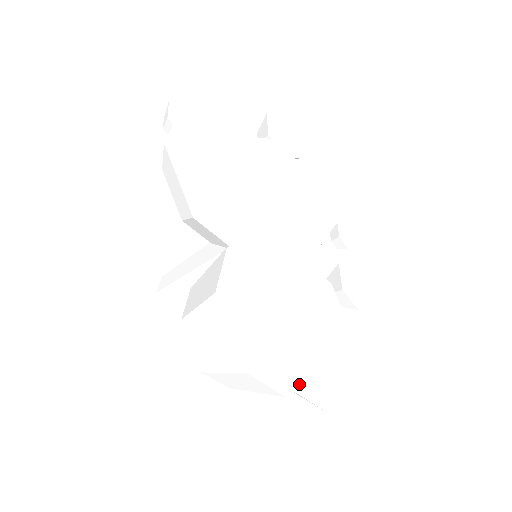
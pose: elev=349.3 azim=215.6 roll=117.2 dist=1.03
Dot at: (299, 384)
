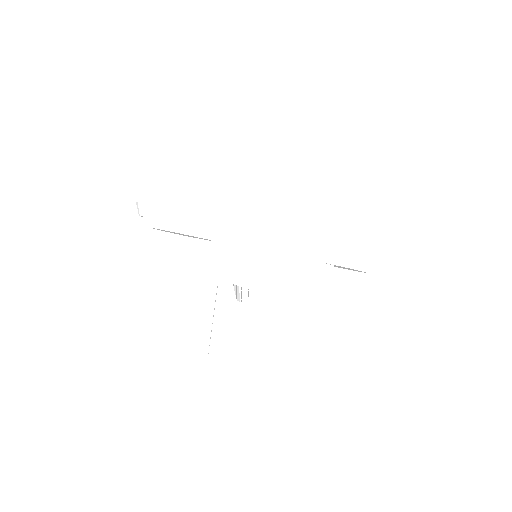
Dot at: (323, 231)
